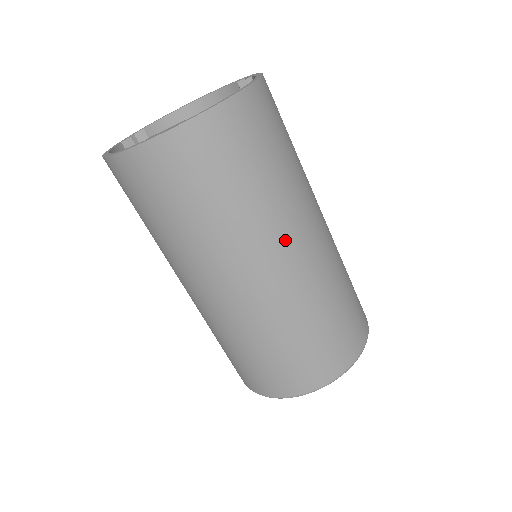
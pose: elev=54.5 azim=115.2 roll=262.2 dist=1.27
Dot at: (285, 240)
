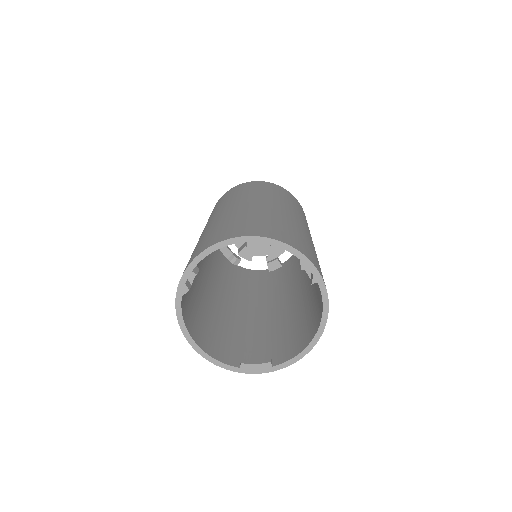
Dot at: occluded
